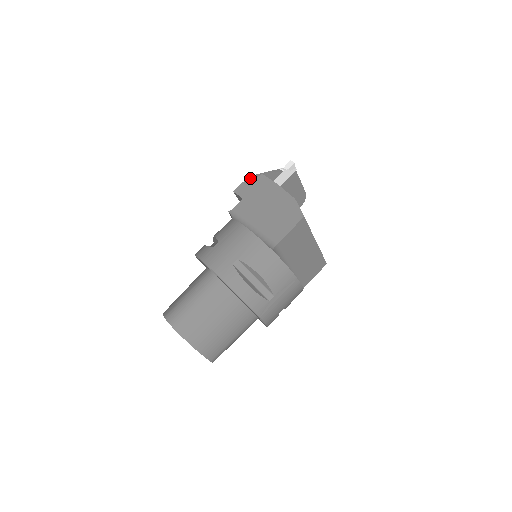
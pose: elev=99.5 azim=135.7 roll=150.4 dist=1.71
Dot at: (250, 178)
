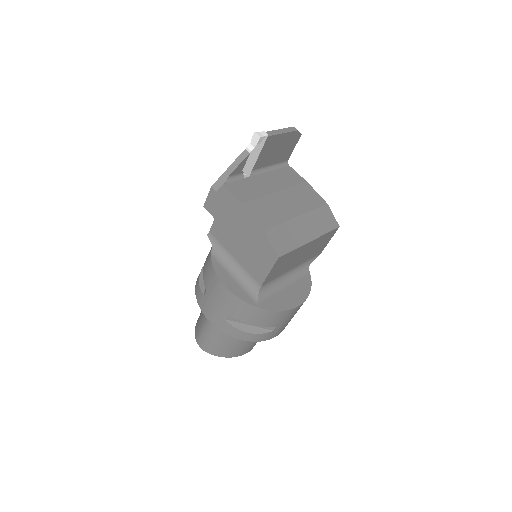
Dot at: (213, 190)
